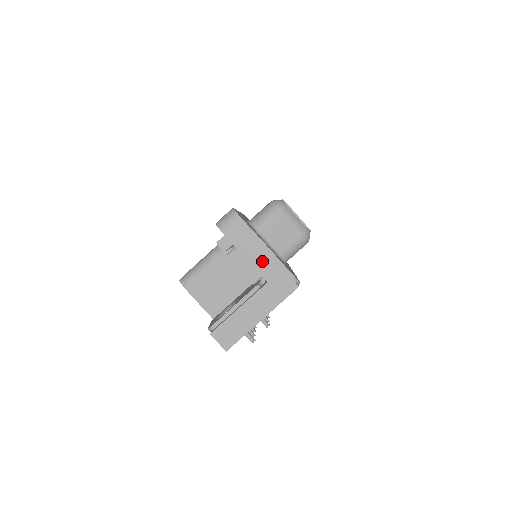
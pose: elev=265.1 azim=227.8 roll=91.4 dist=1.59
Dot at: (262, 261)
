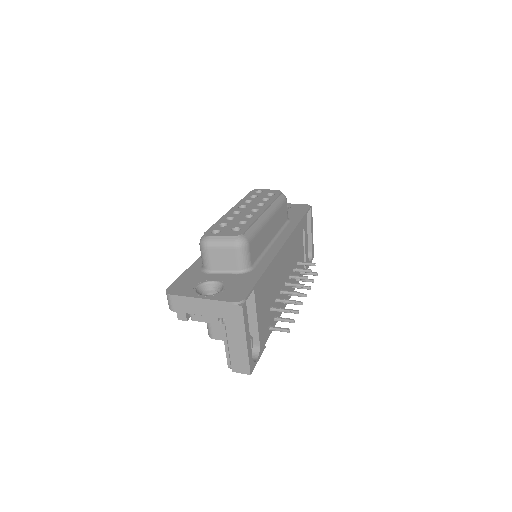
Dot at: (208, 309)
